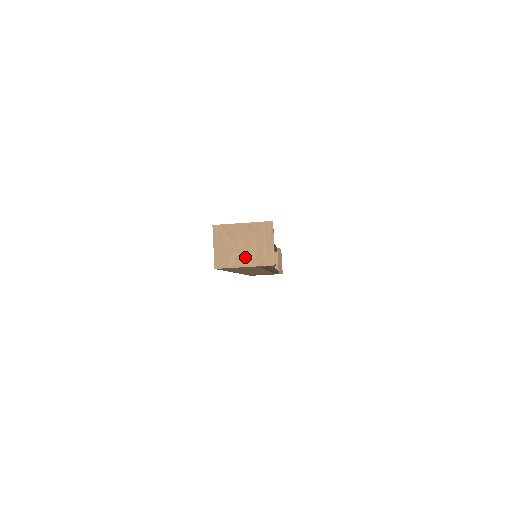
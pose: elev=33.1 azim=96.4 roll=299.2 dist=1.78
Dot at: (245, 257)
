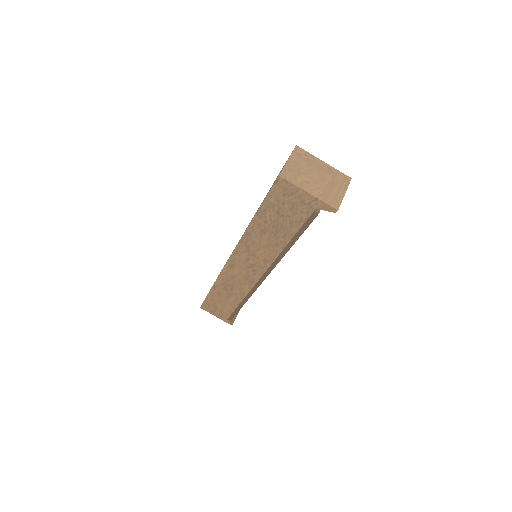
Dot at: (313, 186)
